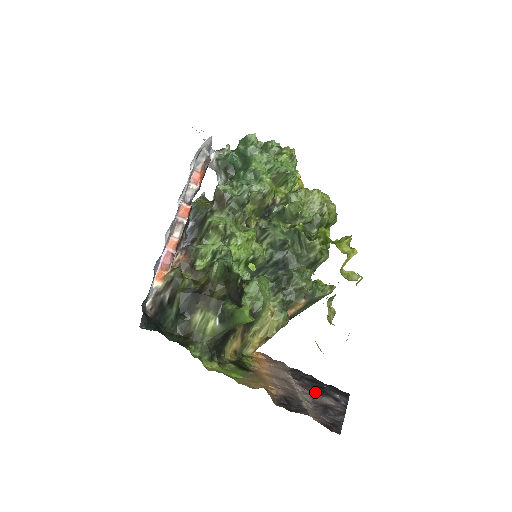
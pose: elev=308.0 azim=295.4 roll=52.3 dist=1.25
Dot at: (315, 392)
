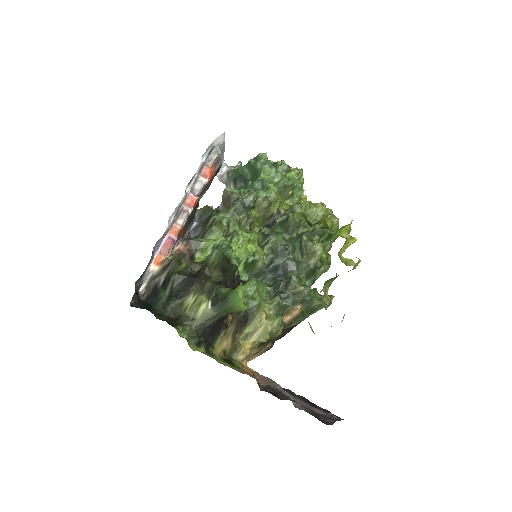
Dot at: occluded
